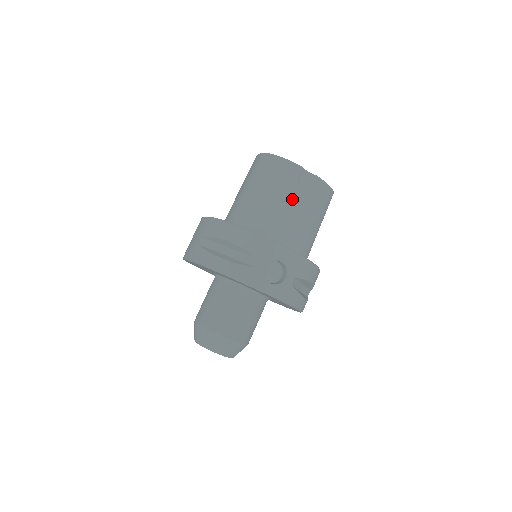
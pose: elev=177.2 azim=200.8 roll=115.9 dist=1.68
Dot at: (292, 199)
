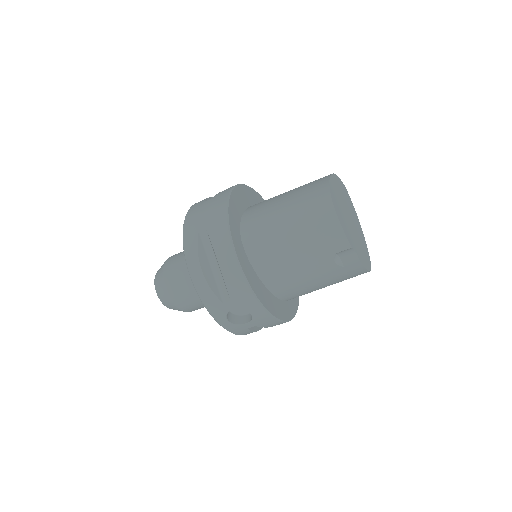
Dot at: (314, 265)
